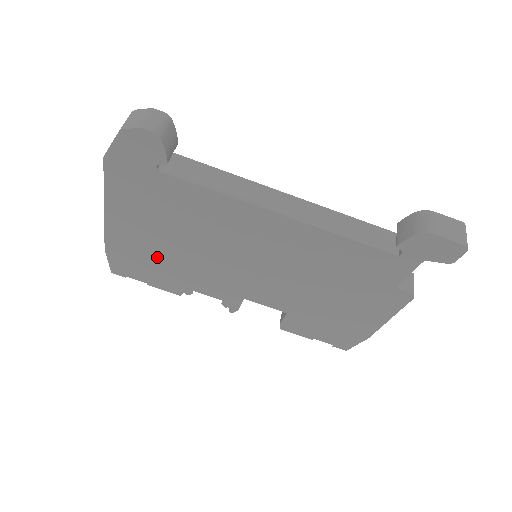
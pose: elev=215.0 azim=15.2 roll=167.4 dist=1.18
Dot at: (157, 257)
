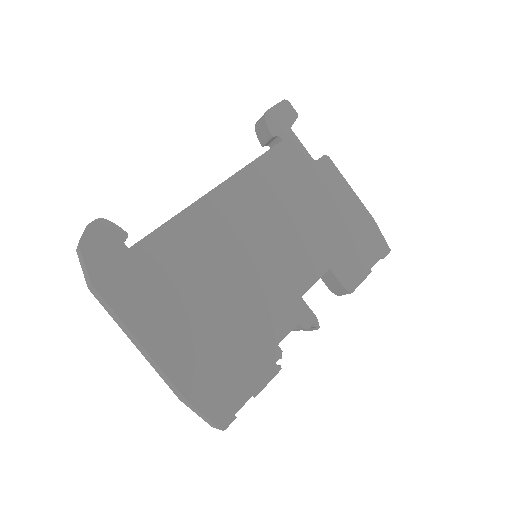
Dot at: (220, 344)
